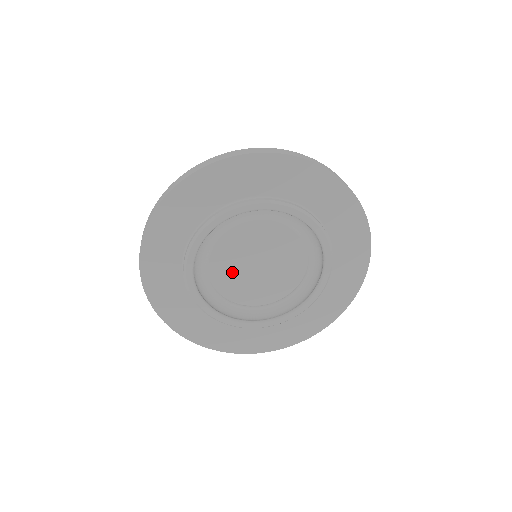
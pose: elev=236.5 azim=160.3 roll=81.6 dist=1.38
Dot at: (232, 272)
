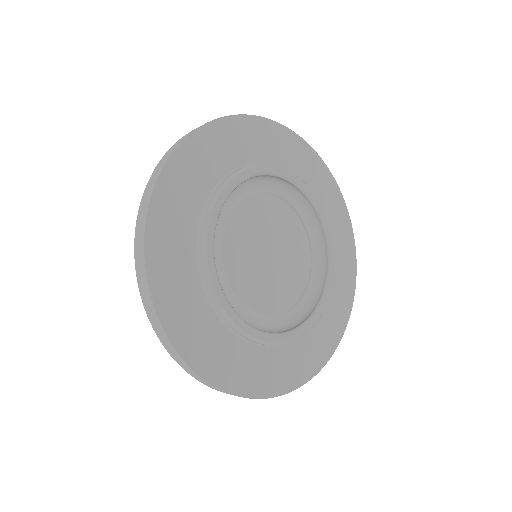
Dot at: (245, 245)
